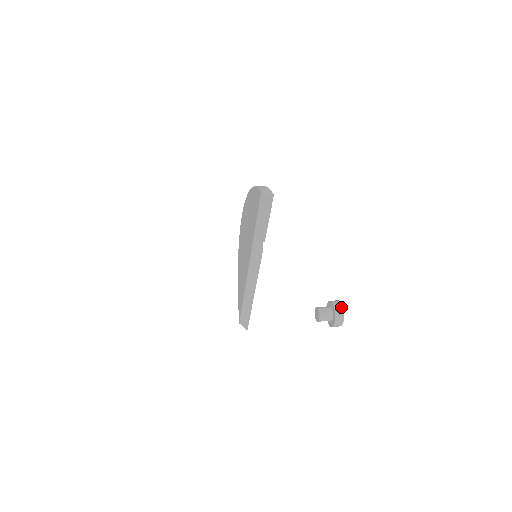
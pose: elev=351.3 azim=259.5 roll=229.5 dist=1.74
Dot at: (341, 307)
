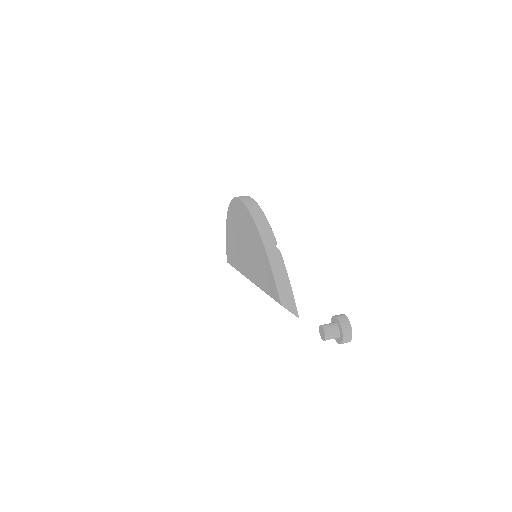
Dot at: (350, 334)
